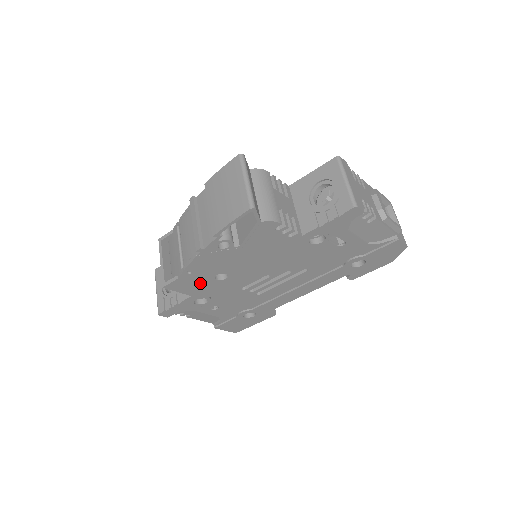
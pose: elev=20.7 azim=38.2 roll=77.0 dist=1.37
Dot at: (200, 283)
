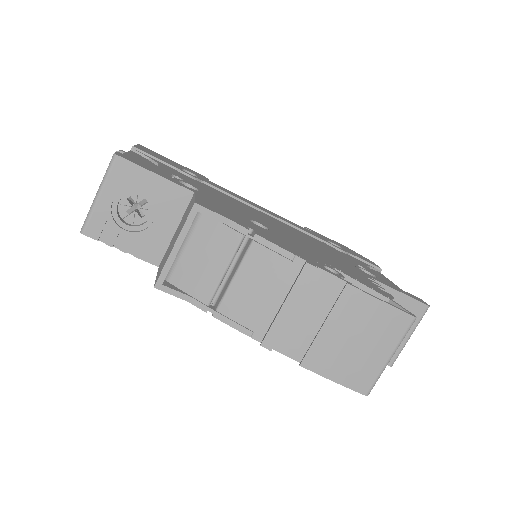
Dot at: occluded
